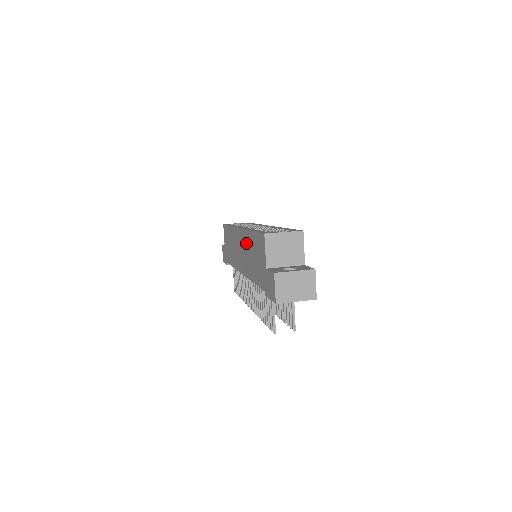
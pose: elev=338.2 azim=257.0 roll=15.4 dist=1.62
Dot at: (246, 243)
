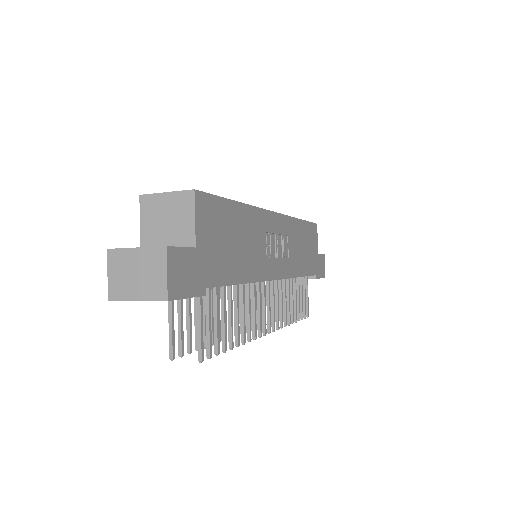
Dot at: occluded
